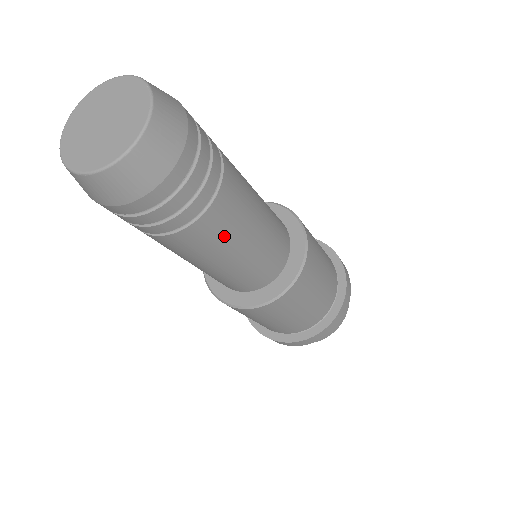
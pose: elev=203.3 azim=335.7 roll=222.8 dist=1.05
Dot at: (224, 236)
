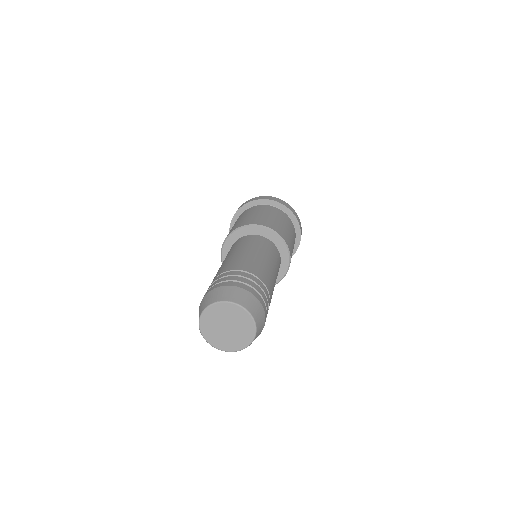
Dot at: occluded
